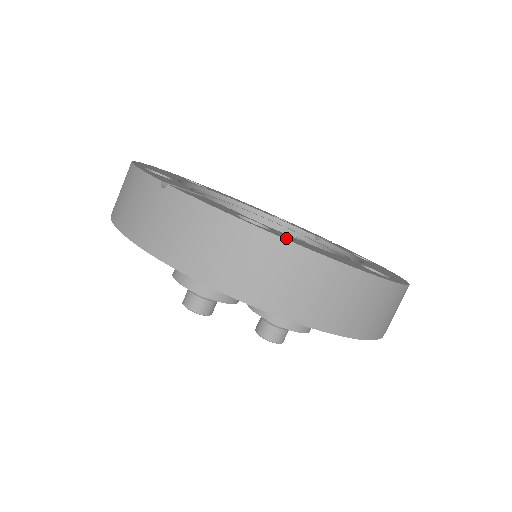
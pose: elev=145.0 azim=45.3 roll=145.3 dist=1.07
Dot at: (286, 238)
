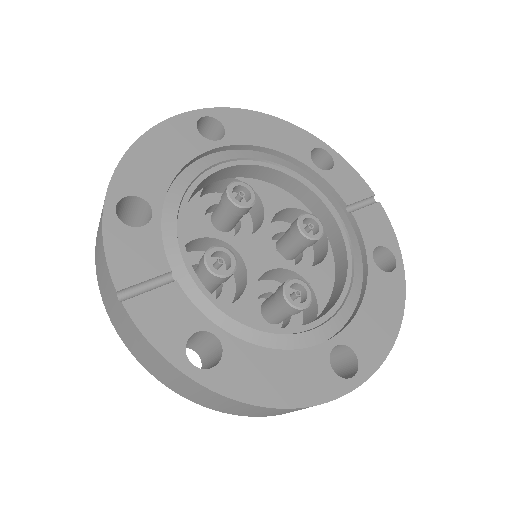
Dot at: (226, 386)
